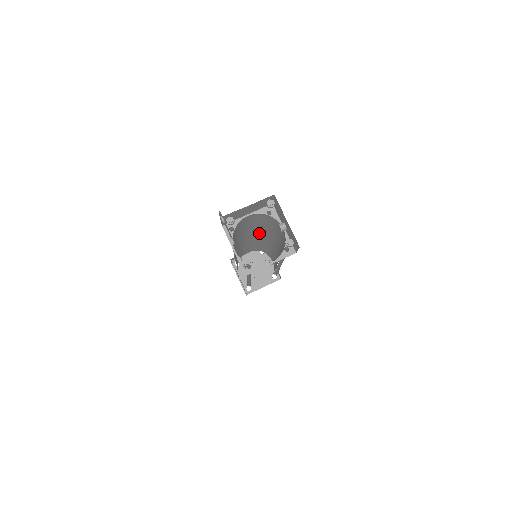
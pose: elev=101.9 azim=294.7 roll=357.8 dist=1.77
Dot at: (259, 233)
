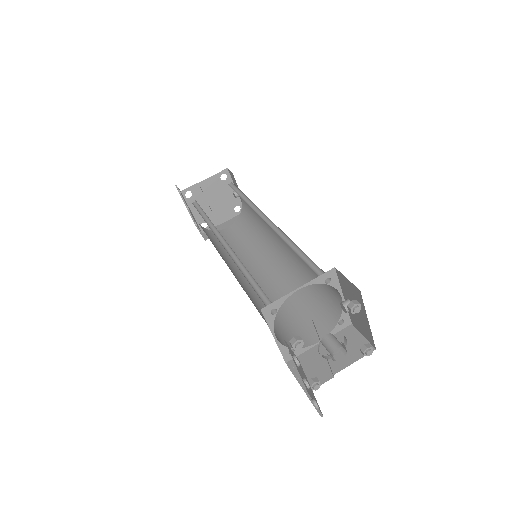
Dot at: occluded
